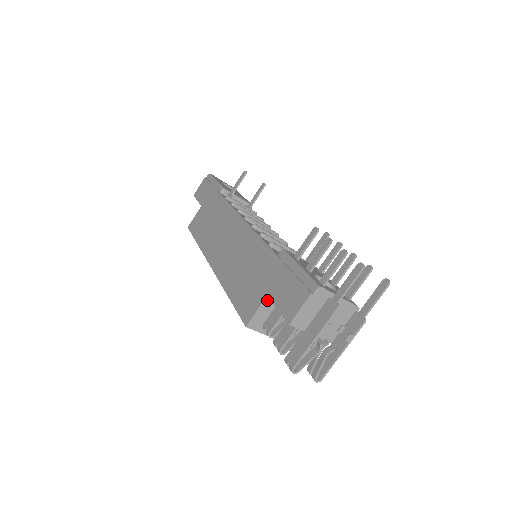
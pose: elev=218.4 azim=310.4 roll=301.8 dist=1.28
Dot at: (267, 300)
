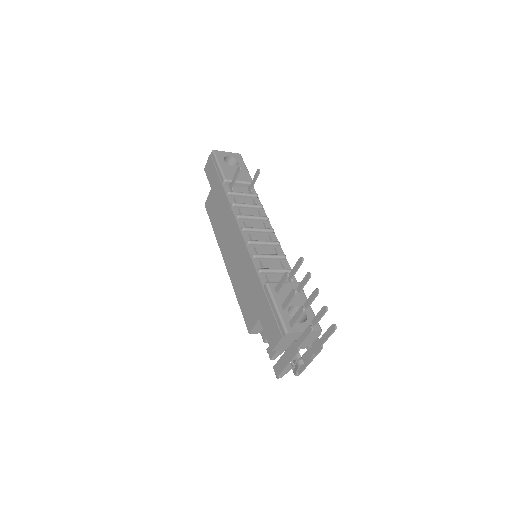
Dot at: (260, 320)
